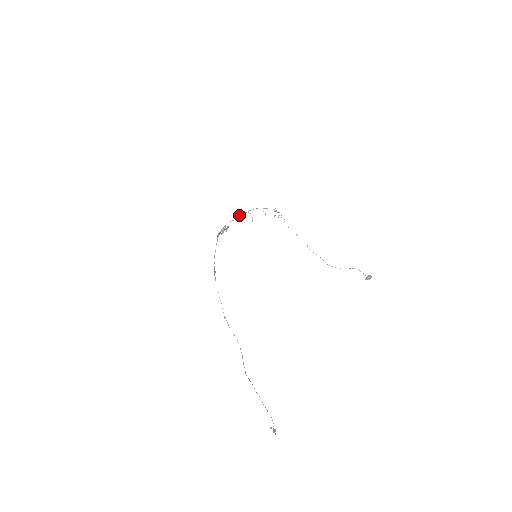
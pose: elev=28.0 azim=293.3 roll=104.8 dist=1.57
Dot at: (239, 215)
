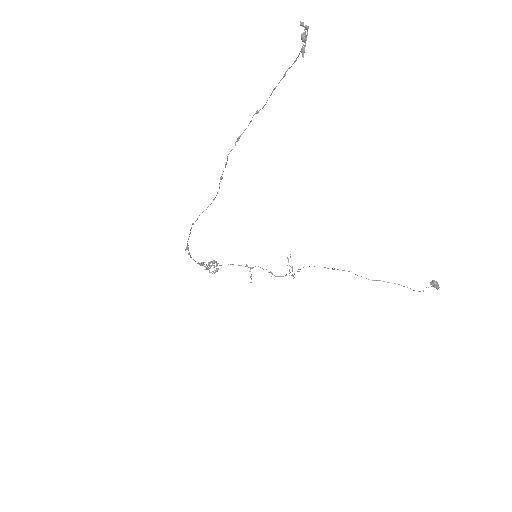
Dot at: occluded
